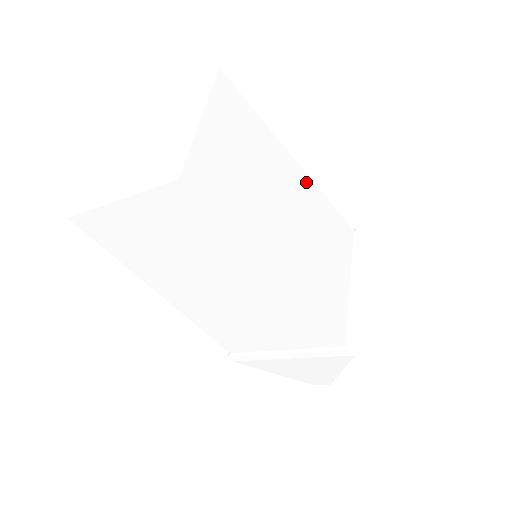
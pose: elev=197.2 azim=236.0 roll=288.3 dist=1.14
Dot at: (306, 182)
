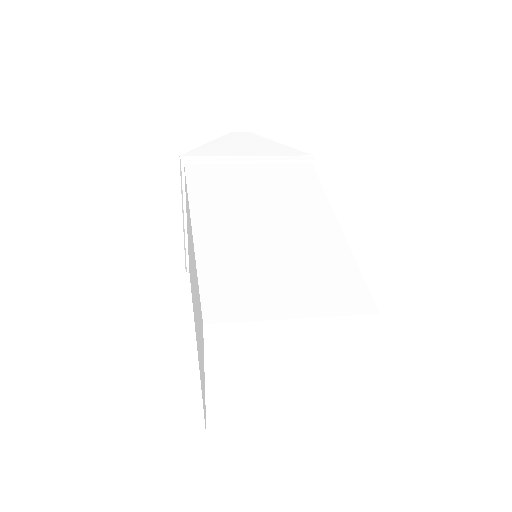
Dot at: occluded
